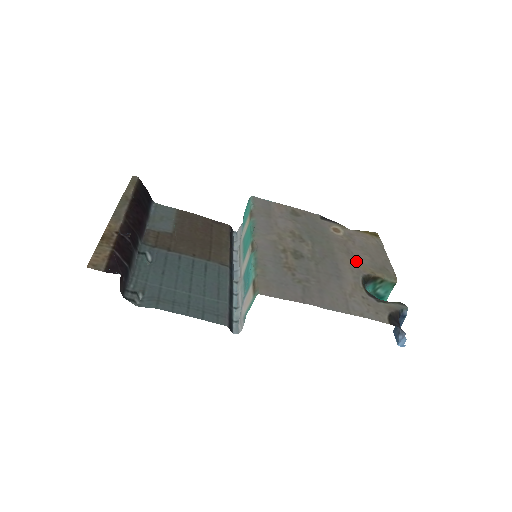
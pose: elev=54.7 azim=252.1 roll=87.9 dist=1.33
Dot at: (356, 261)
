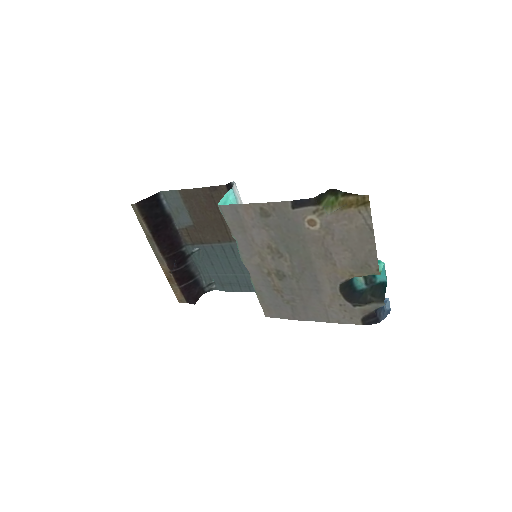
Dot at: (334, 266)
